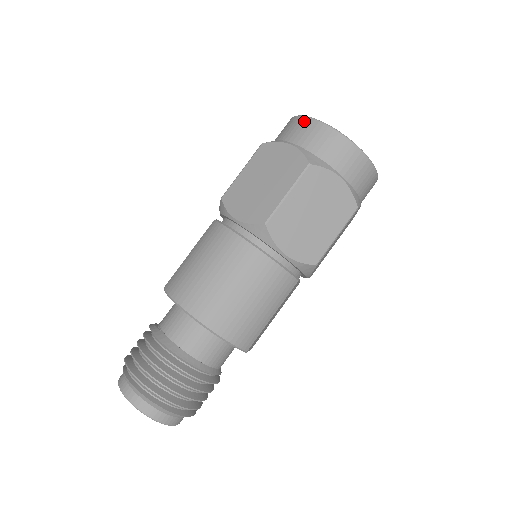
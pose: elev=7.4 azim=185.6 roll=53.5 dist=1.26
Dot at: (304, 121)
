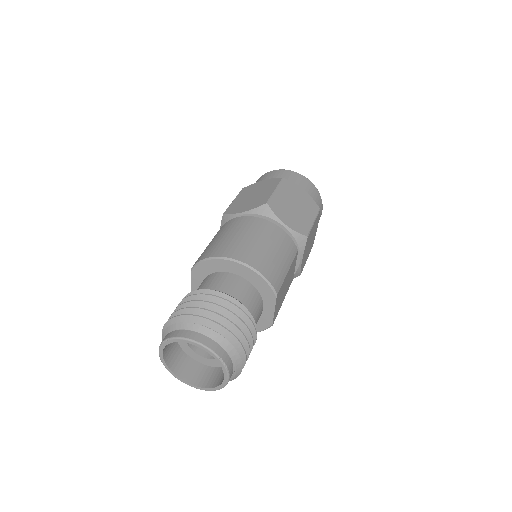
Dot at: (267, 173)
